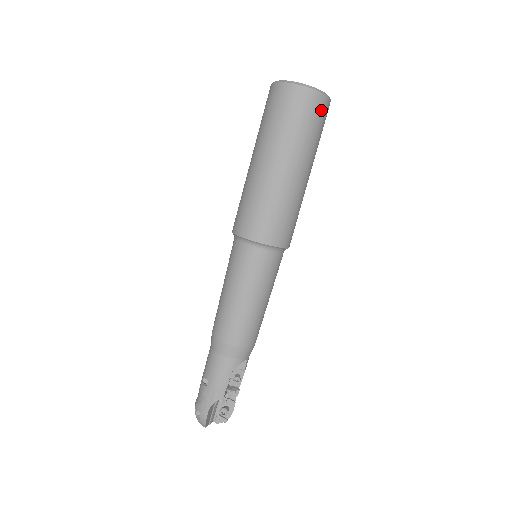
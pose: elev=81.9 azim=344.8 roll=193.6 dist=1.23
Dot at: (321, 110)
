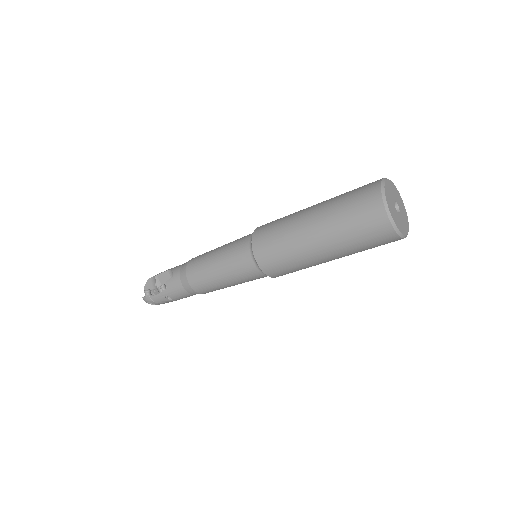
Dot at: occluded
